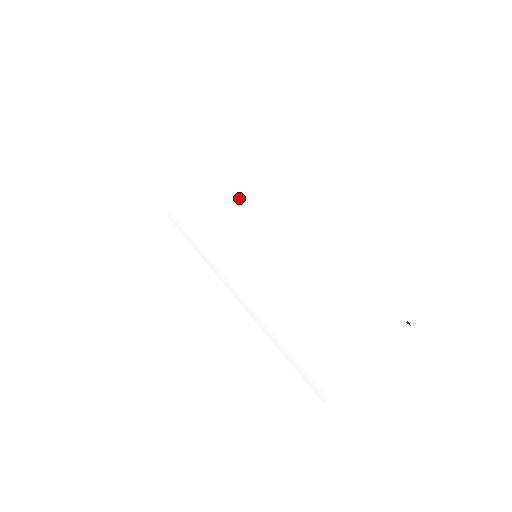
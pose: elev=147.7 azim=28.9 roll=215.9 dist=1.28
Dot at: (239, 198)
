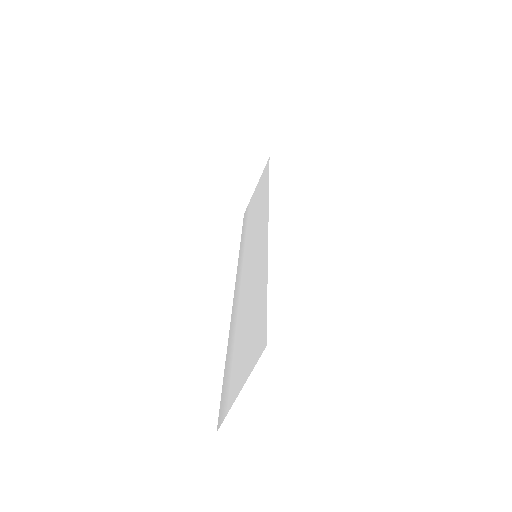
Dot at: (265, 189)
